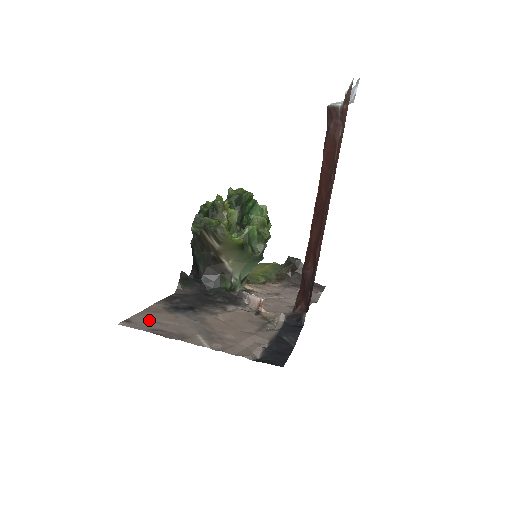
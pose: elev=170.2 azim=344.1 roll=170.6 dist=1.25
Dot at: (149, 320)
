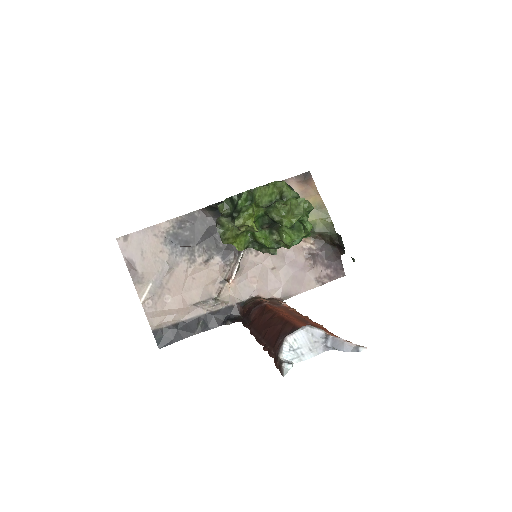
Dot at: (140, 245)
